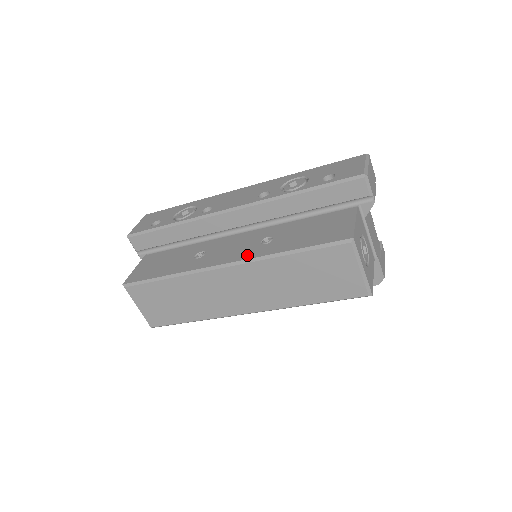
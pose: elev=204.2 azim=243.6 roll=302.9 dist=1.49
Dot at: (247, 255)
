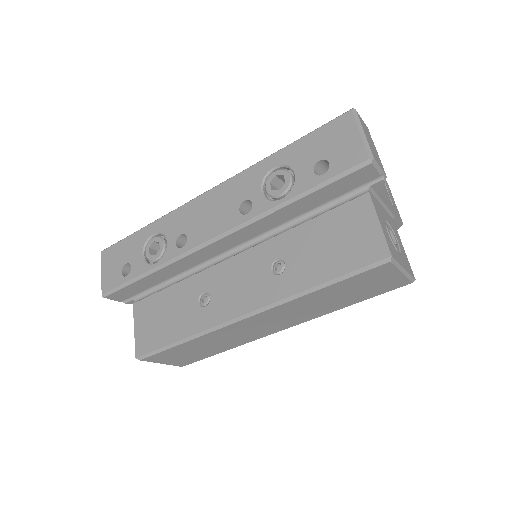
Dot at: (267, 297)
